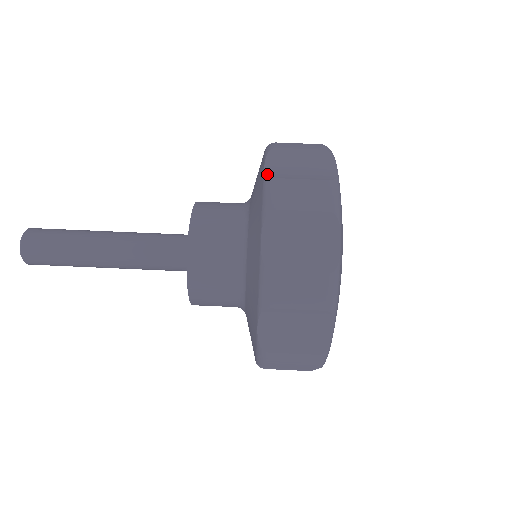
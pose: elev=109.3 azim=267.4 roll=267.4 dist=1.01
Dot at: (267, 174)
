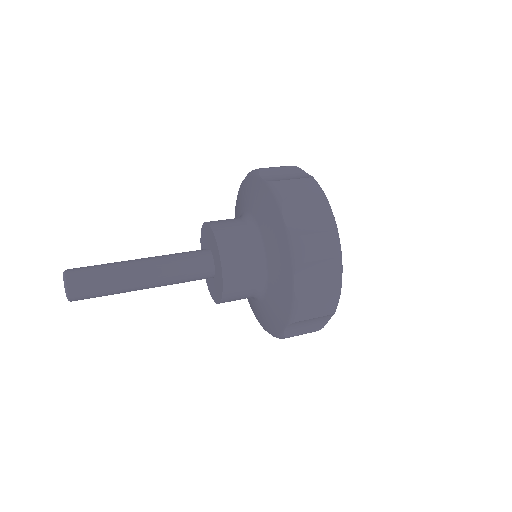
Dot at: occluded
